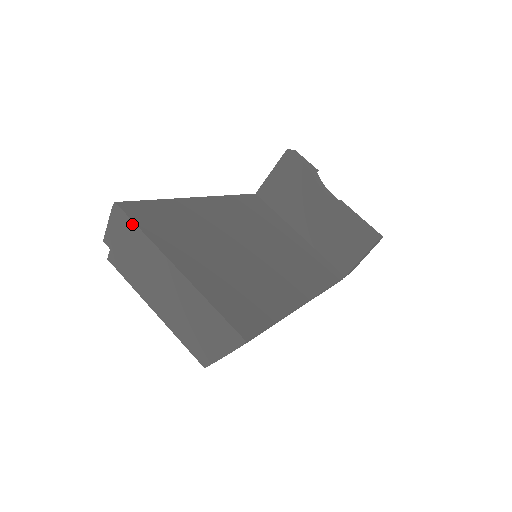
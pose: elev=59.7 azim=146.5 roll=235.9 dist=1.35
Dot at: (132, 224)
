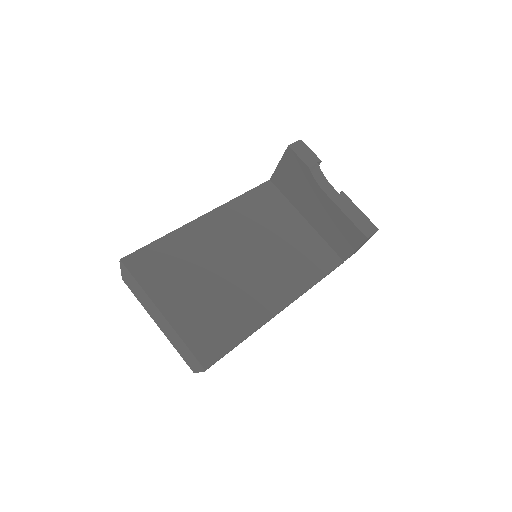
Dot at: (132, 277)
